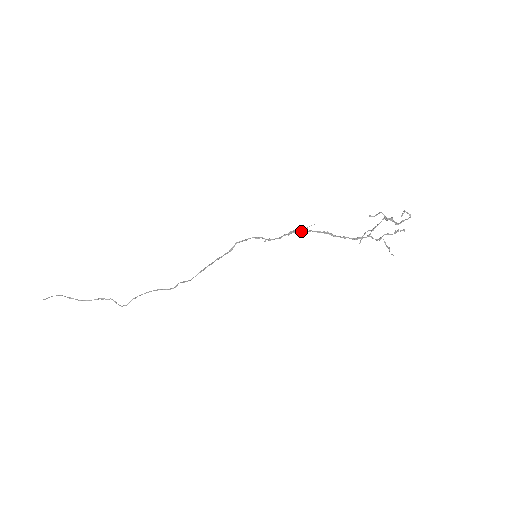
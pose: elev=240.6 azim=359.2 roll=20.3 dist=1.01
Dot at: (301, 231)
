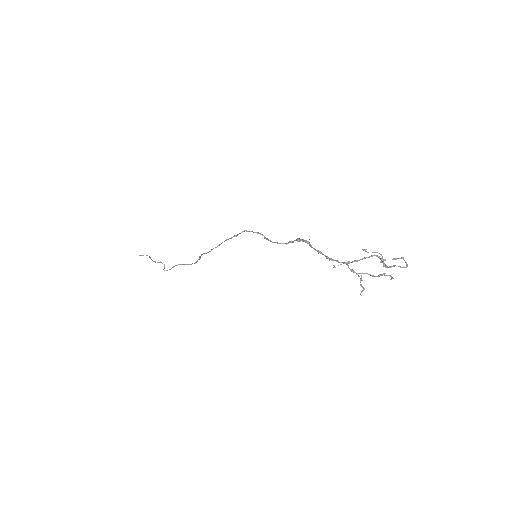
Dot at: occluded
